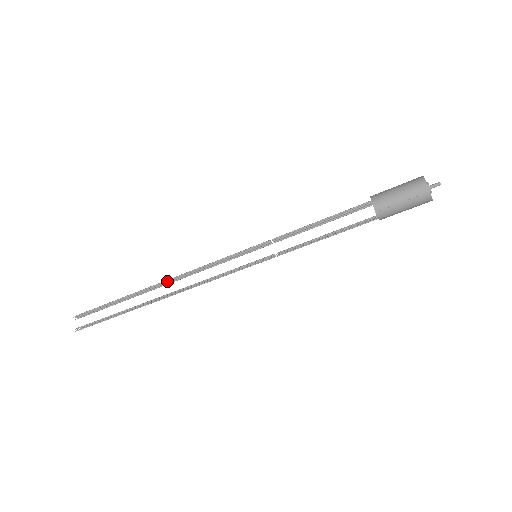
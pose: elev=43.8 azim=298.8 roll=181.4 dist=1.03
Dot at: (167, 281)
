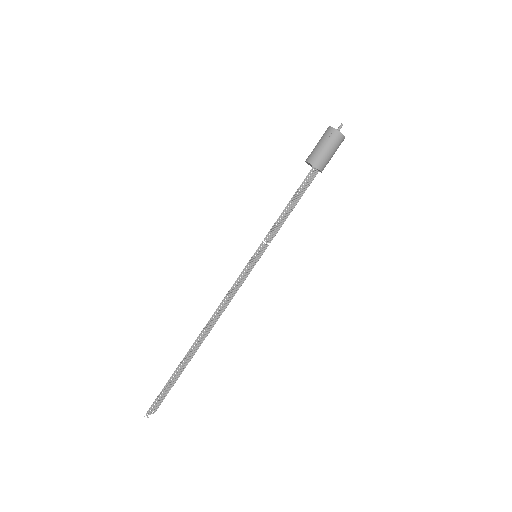
Dot at: occluded
